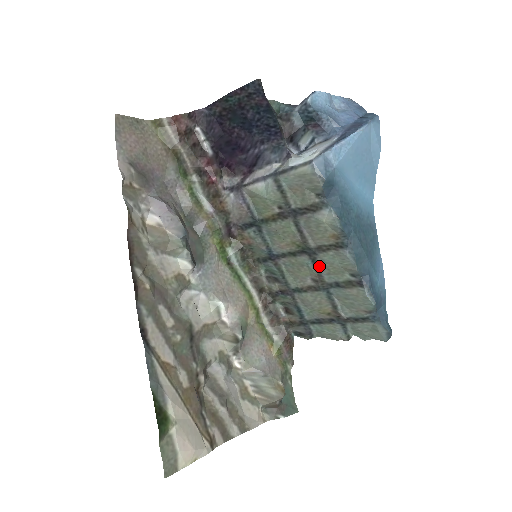
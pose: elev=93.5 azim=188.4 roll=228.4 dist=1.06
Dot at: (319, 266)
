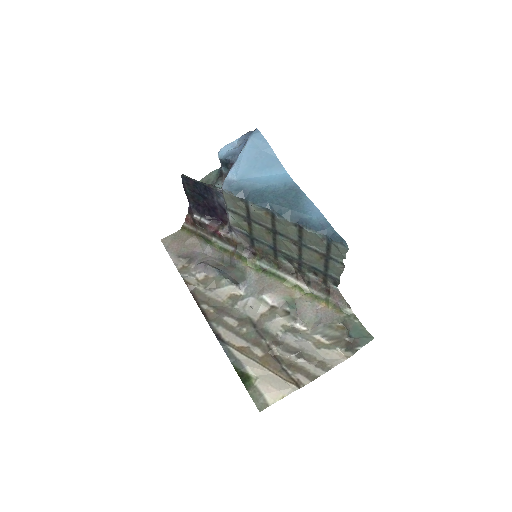
Dot at: (285, 235)
